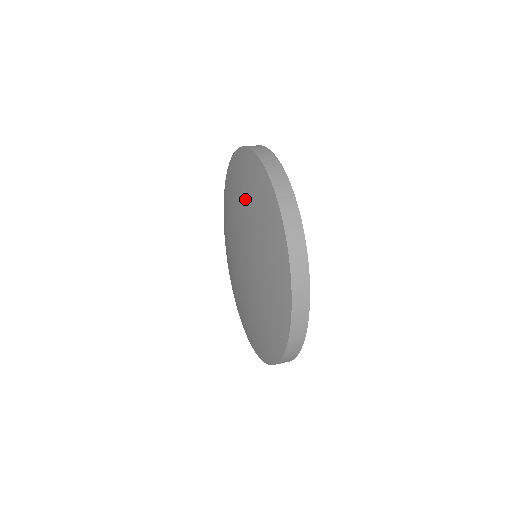
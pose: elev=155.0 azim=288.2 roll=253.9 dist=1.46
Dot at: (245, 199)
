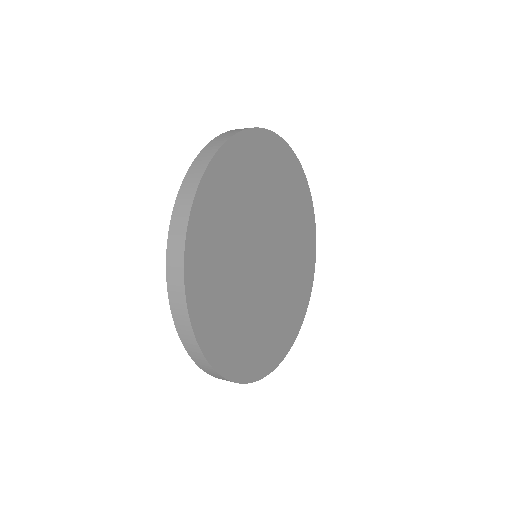
Dot at: occluded
